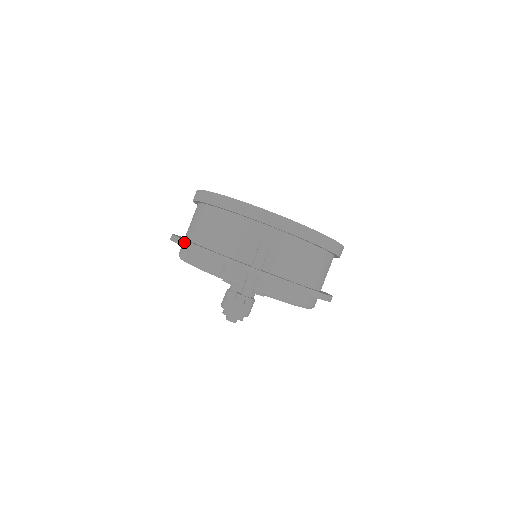
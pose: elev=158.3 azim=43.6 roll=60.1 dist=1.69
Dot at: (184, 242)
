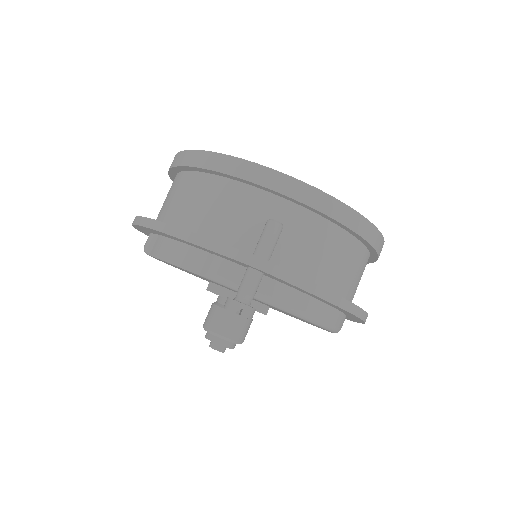
Dot at: (149, 221)
